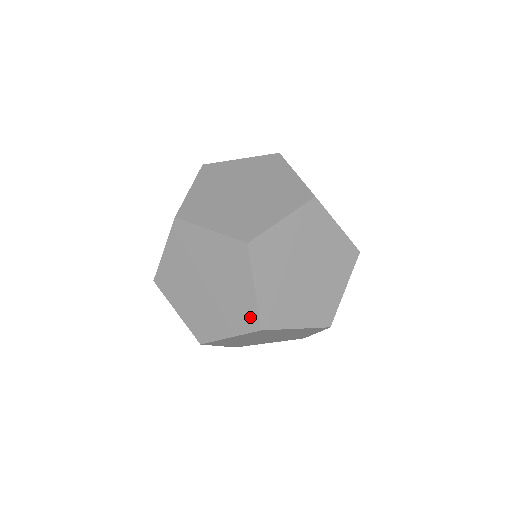
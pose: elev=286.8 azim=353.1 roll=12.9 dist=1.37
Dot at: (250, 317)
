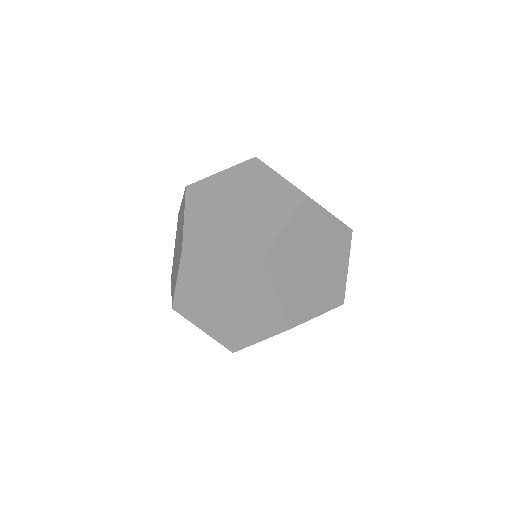
Dot at: (173, 294)
